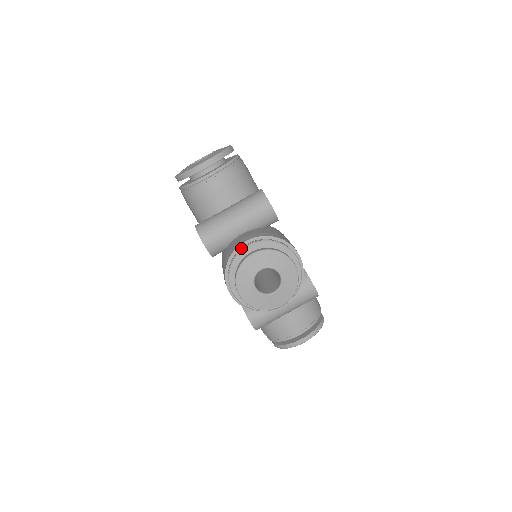
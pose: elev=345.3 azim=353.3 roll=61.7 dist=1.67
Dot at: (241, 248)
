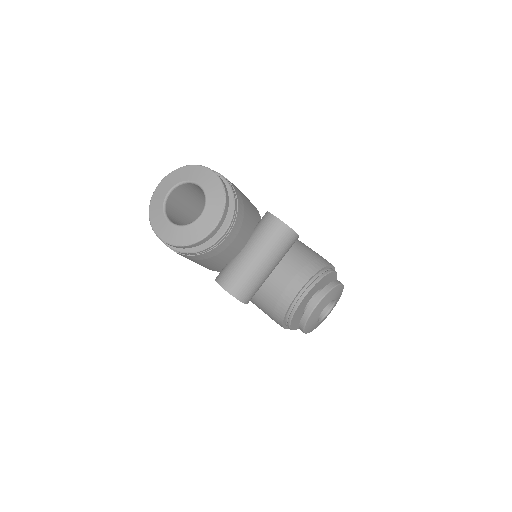
Dot at: (297, 299)
